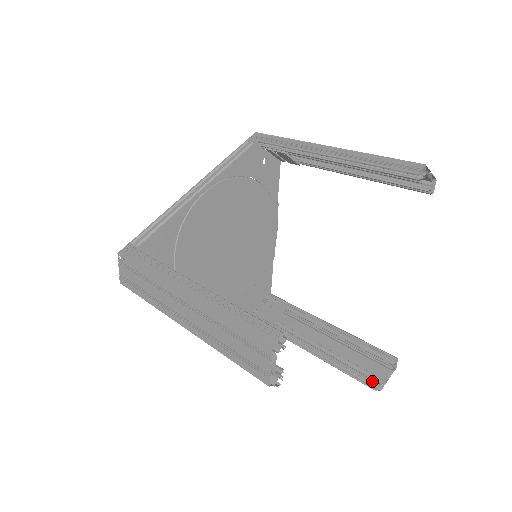
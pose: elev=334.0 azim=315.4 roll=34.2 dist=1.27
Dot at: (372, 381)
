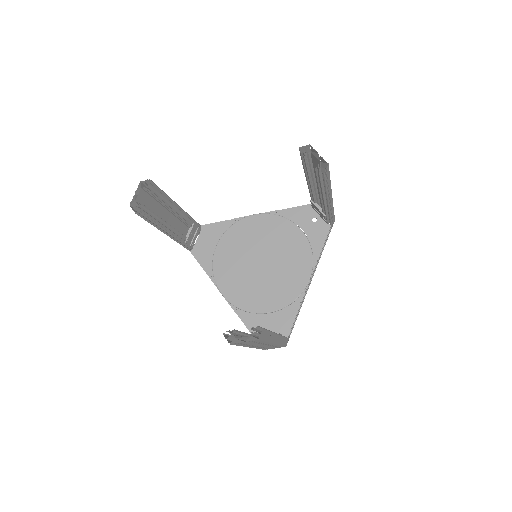
Dot at: (229, 330)
